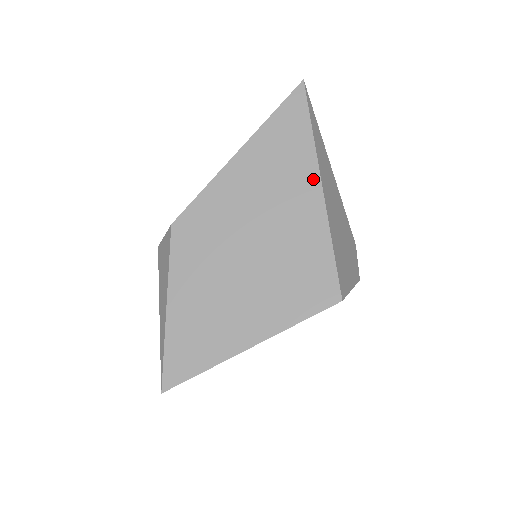
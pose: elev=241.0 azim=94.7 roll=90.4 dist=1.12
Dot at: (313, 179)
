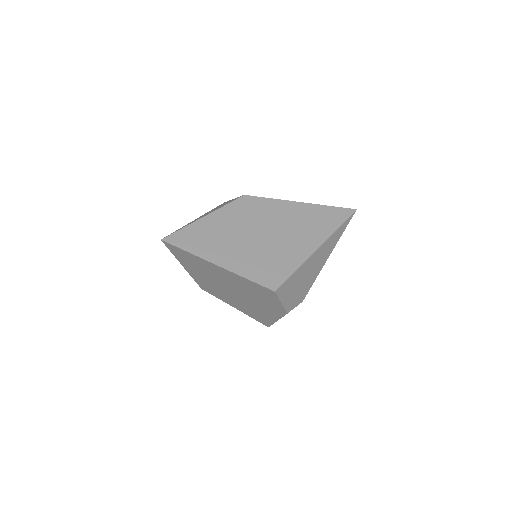
Dot at: (318, 242)
